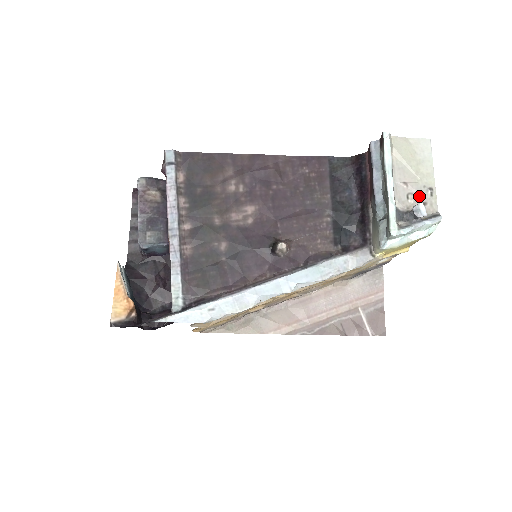
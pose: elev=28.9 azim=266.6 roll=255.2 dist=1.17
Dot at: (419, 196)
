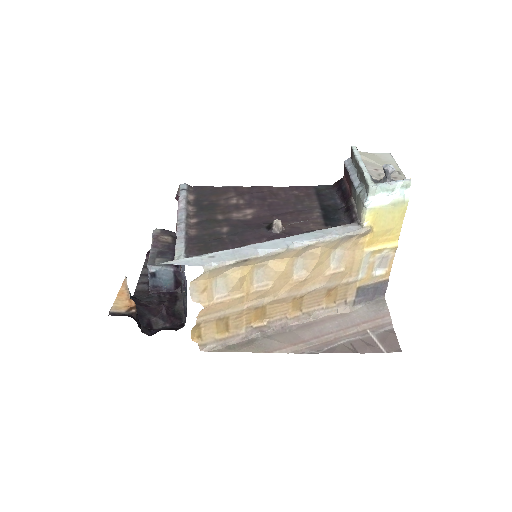
Dot at: occluded
